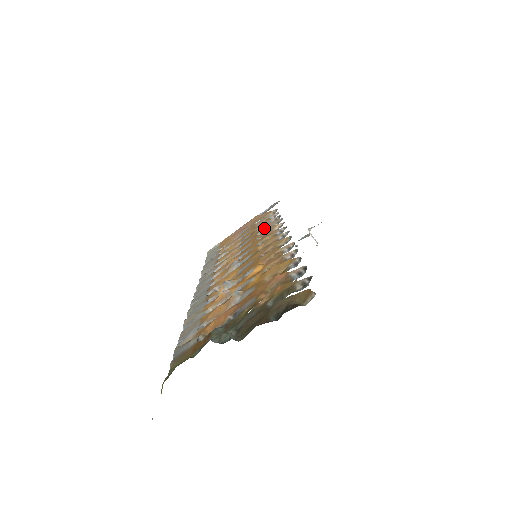
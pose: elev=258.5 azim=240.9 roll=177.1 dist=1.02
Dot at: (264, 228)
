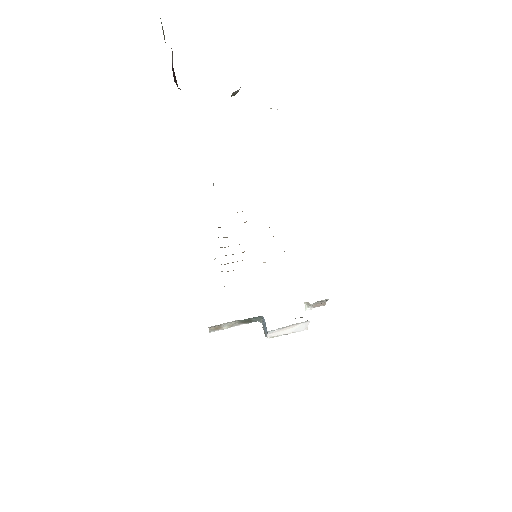
Dot at: (273, 236)
